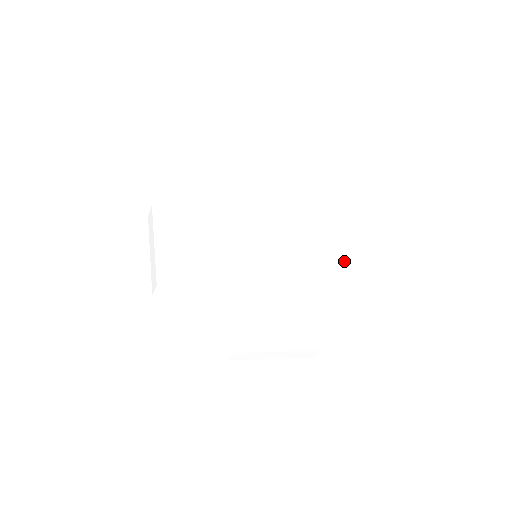
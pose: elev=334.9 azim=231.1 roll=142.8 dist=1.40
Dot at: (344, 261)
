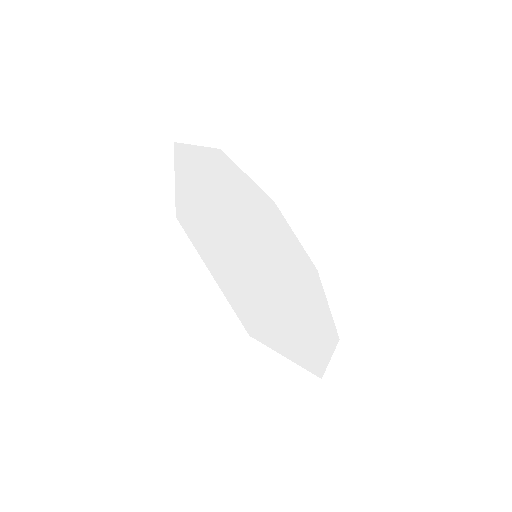
Dot at: (297, 240)
